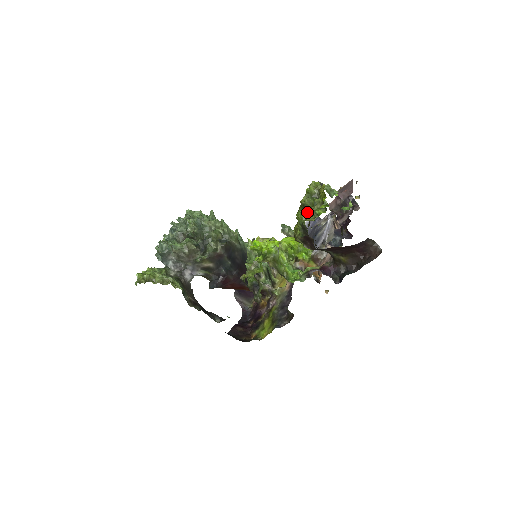
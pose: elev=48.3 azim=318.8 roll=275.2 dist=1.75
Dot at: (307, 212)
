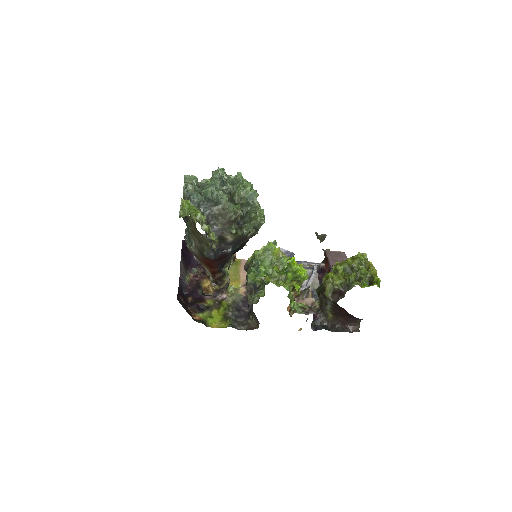
Dot at: (356, 275)
